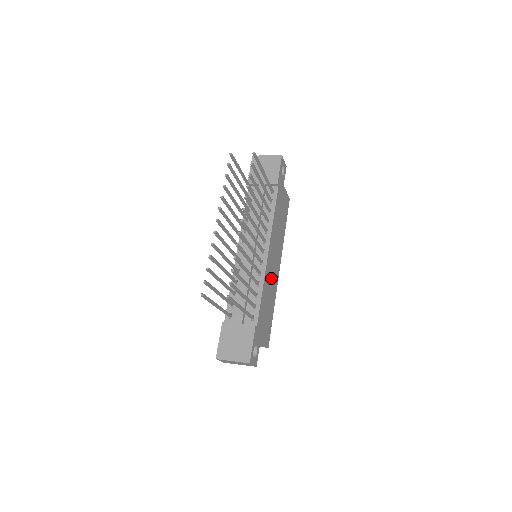
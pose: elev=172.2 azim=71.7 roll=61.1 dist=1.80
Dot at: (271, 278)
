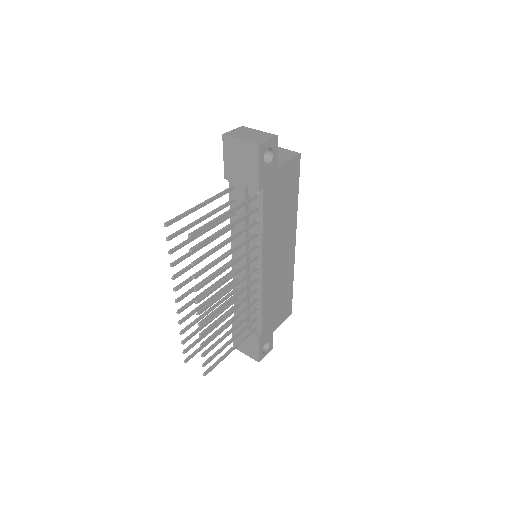
Dot at: (278, 275)
